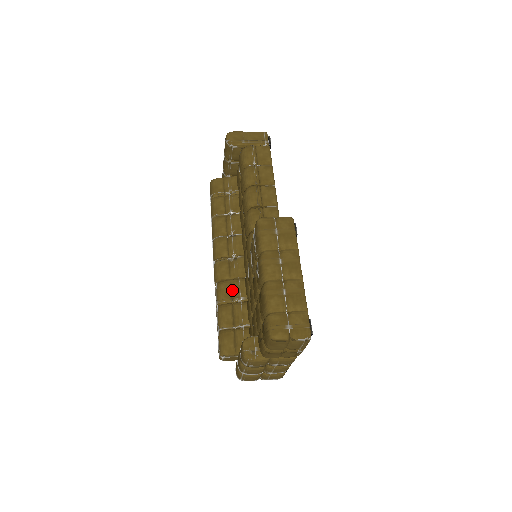
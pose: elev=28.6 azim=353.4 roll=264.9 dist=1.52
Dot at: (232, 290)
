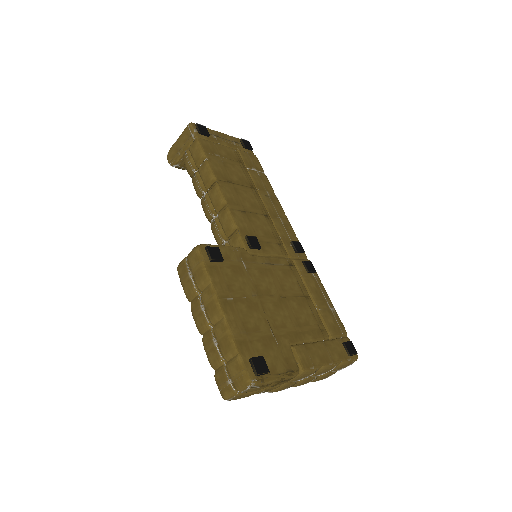
Dot at: occluded
